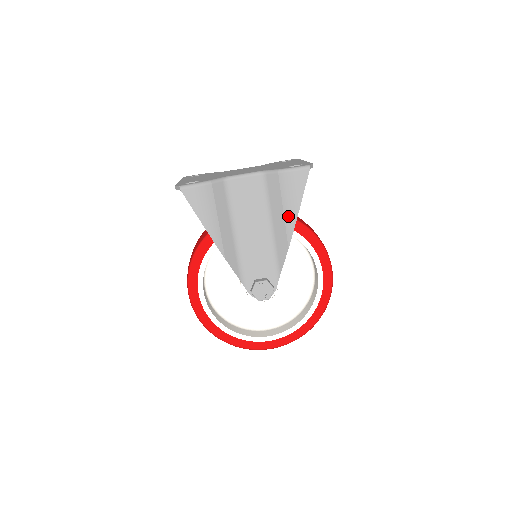
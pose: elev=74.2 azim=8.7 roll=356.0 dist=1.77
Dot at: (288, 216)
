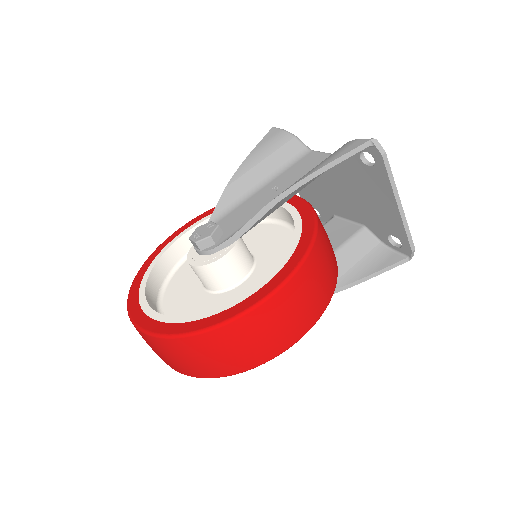
Dot at: (305, 175)
